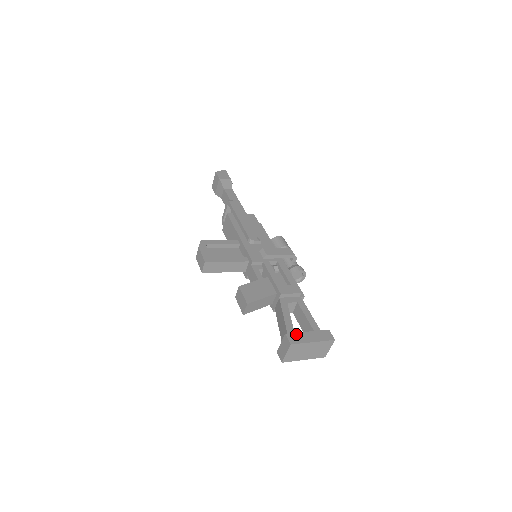
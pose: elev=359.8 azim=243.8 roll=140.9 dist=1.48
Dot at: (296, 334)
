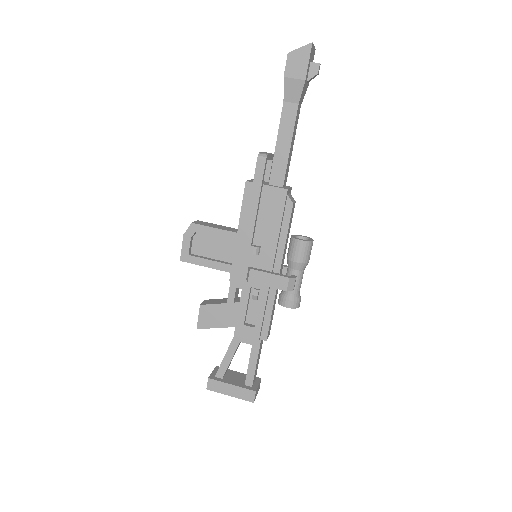
Dot at: (218, 382)
